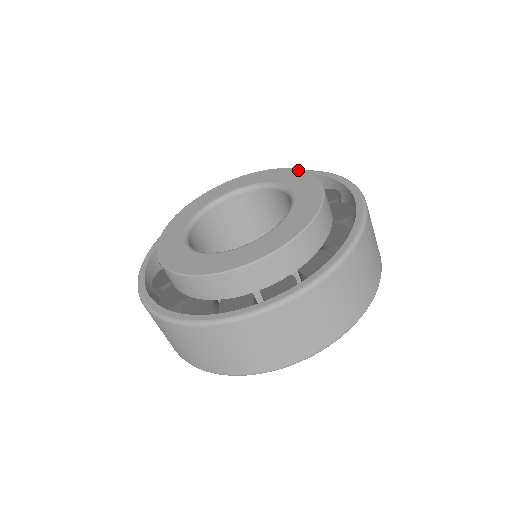
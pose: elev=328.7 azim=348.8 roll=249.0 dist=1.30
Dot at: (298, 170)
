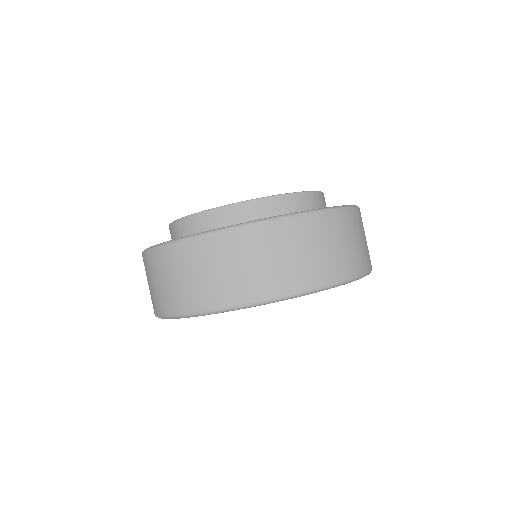
Dot at: occluded
